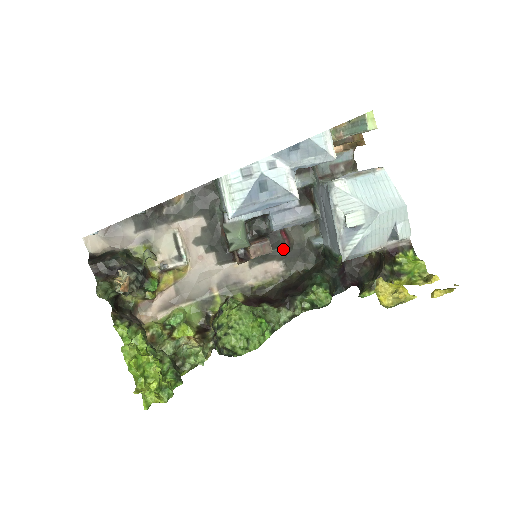
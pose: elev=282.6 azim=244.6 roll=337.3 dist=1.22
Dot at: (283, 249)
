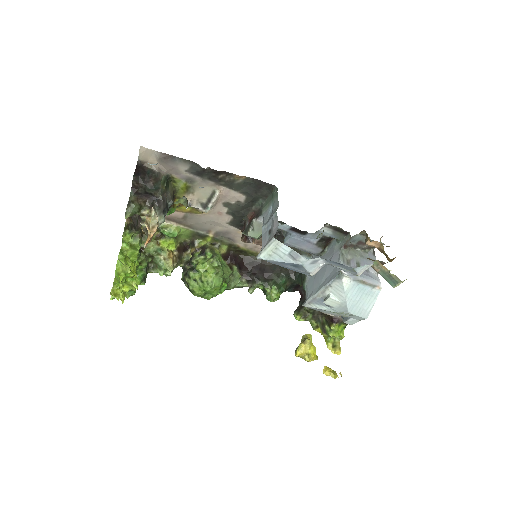
Dot at: occluded
